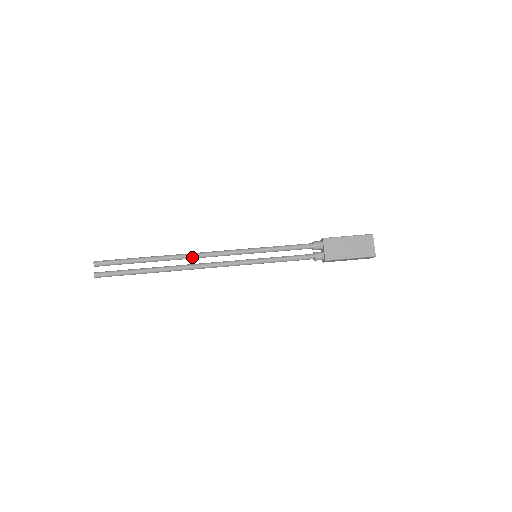
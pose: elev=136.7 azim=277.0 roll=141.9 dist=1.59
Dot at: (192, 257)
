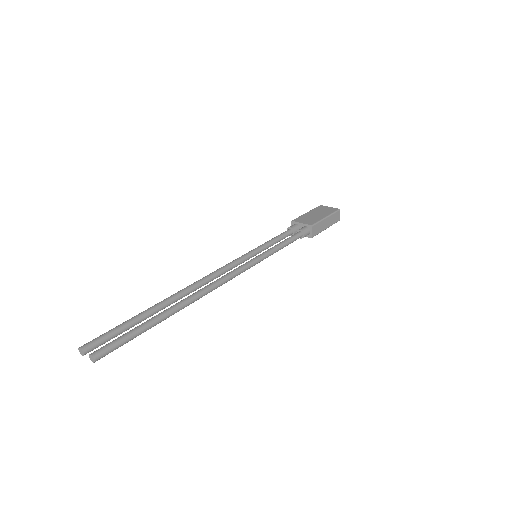
Dot at: (198, 284)
